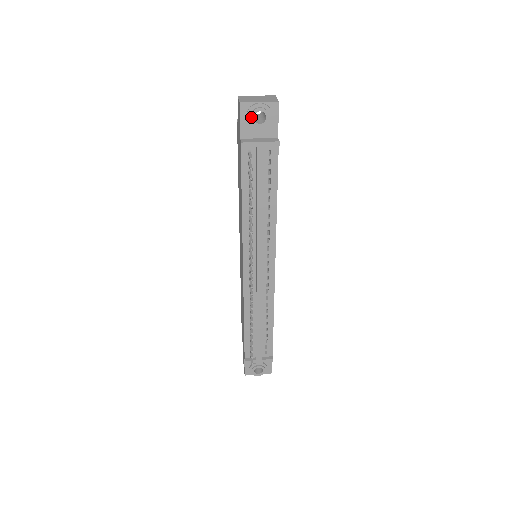
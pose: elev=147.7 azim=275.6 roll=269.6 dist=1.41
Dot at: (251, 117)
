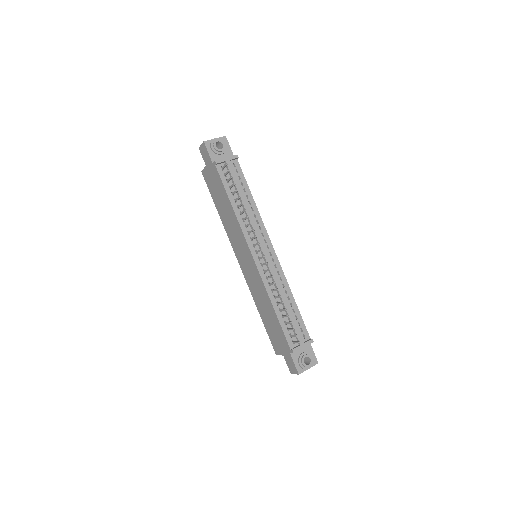
Dot at: (214, 146)
